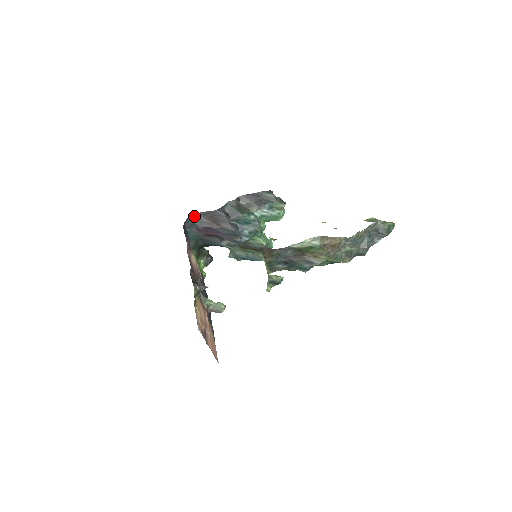
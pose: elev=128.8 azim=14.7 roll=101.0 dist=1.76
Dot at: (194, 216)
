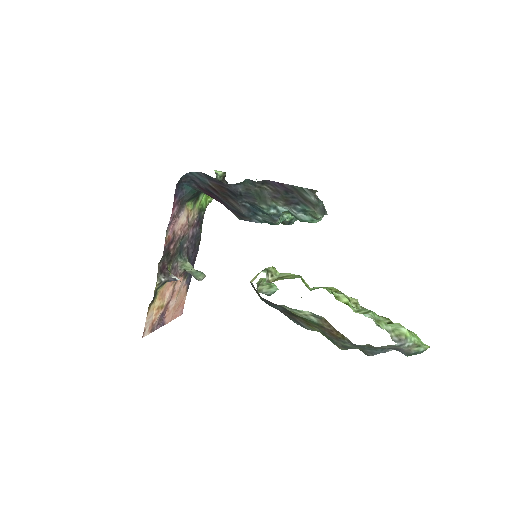
Dot at: (196, 174)
